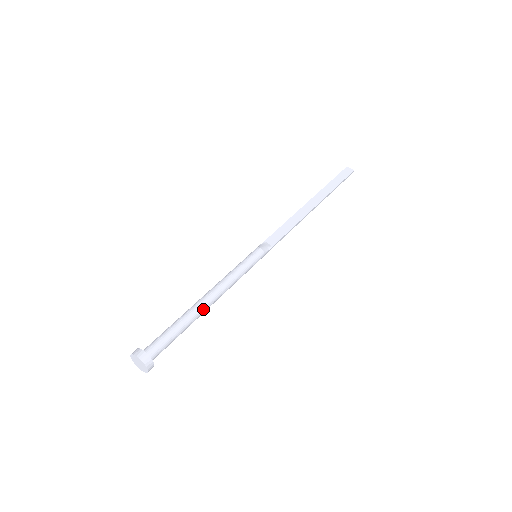
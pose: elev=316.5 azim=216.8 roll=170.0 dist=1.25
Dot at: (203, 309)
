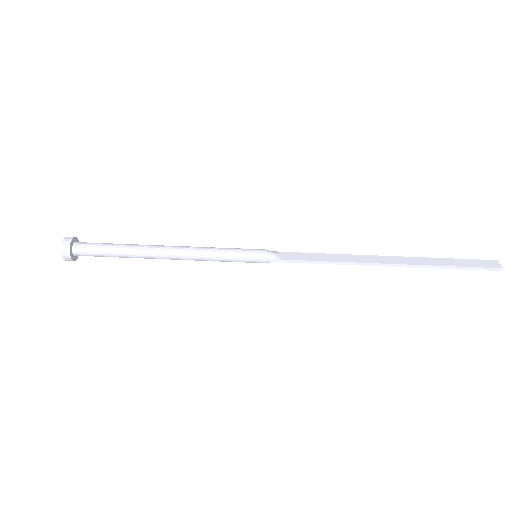
Dot at: (151, 252)
